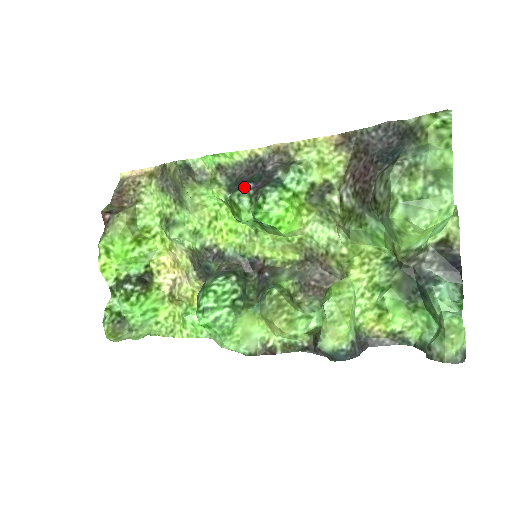
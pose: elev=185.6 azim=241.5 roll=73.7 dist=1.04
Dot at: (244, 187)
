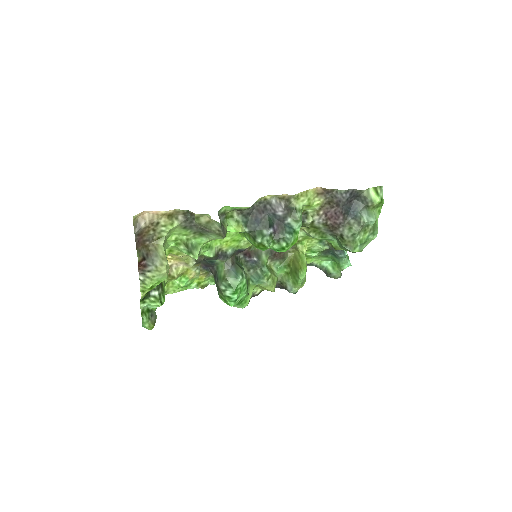
Dot at: (269, 234)
